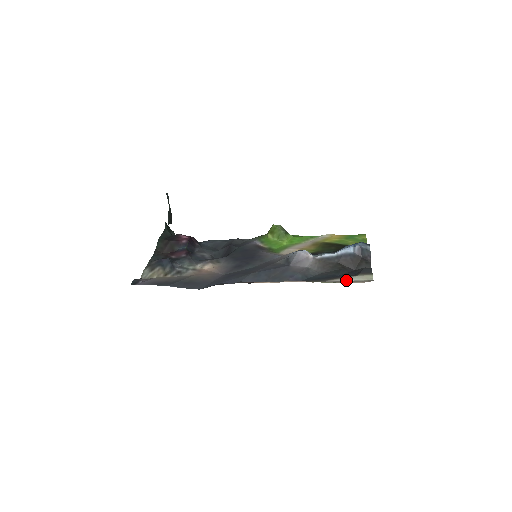
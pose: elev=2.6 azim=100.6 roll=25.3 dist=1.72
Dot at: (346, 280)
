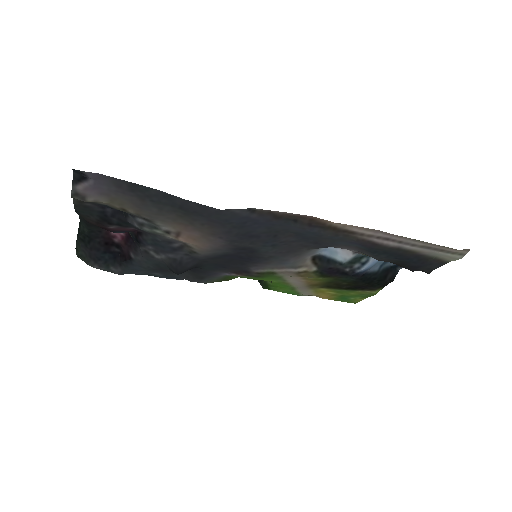
Dot at: (432, 250)
